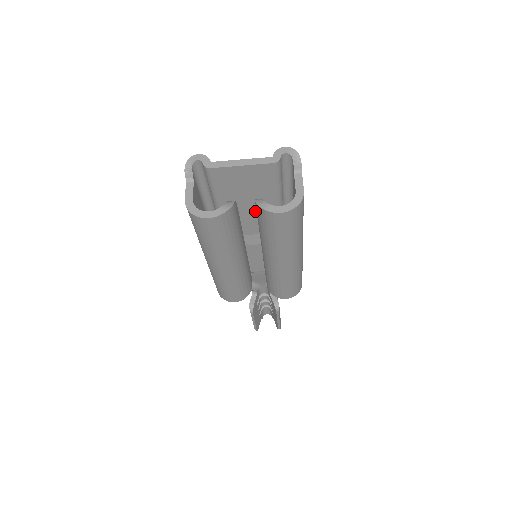
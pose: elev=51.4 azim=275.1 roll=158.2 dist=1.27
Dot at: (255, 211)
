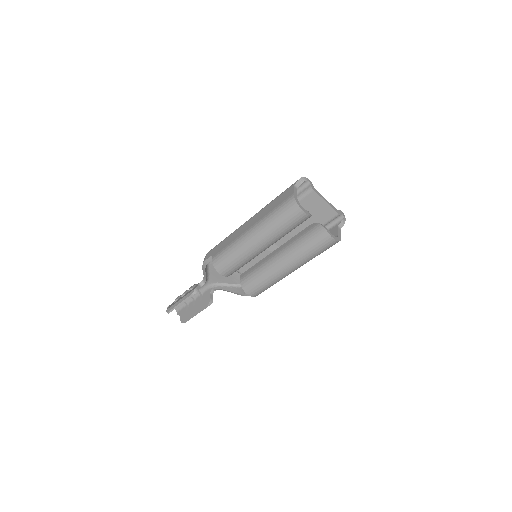
Dot at: (294, 230)
